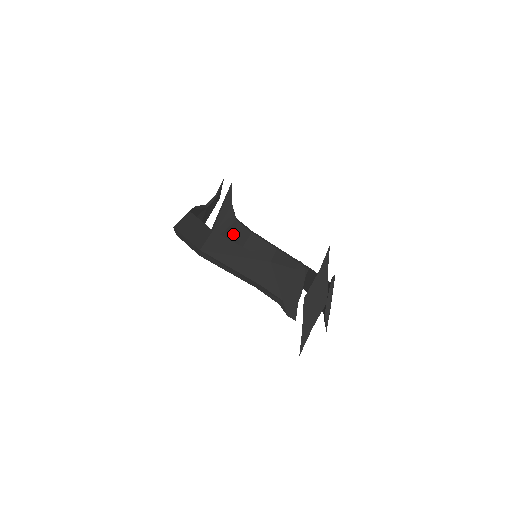
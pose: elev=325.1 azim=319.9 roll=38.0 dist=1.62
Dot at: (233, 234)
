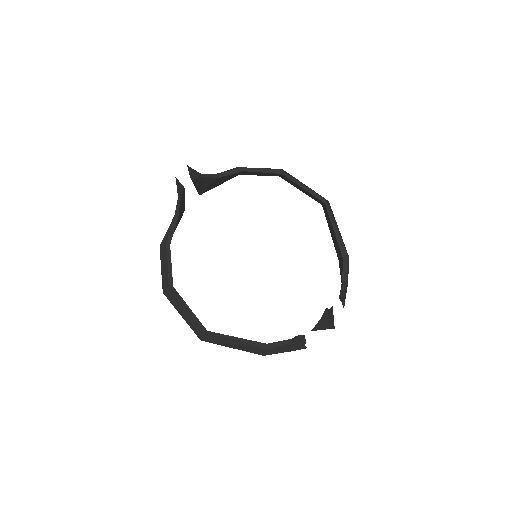
Dot at: (222, 179)
